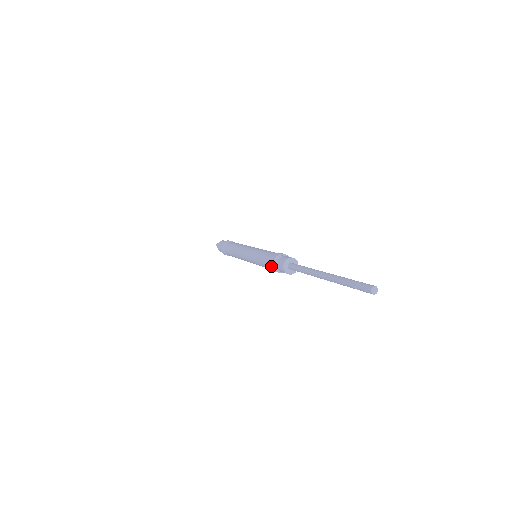
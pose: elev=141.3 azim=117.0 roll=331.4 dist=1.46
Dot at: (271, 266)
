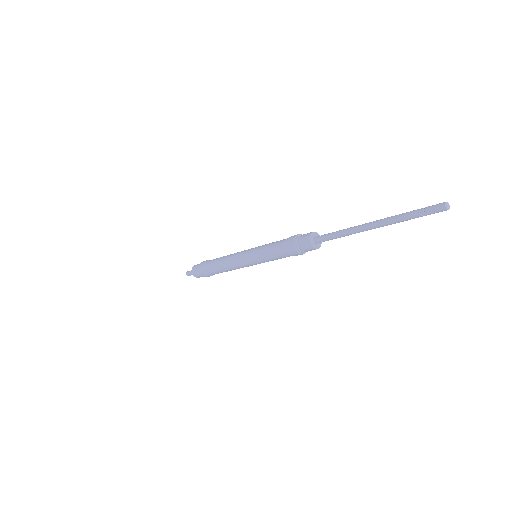
Dot at: (294, 254)
